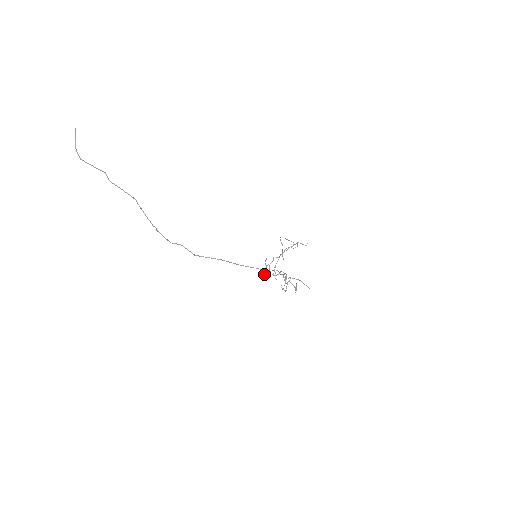
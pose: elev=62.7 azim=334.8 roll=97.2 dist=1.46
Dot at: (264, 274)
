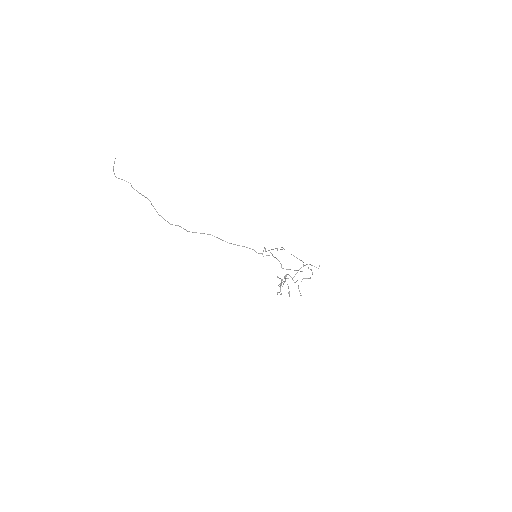
Dot at: (277, 293)
